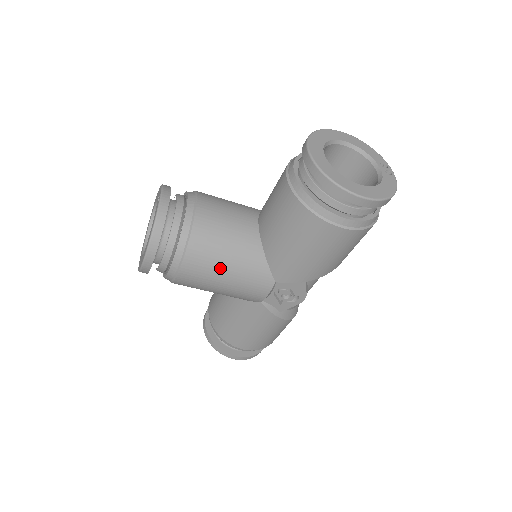
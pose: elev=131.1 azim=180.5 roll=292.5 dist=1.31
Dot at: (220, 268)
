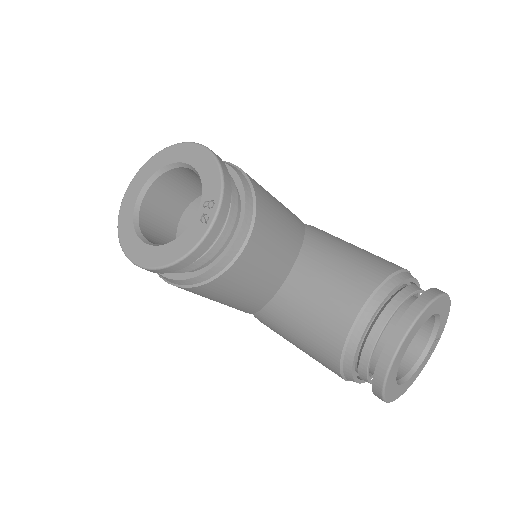
Dot at: (213, 299)
